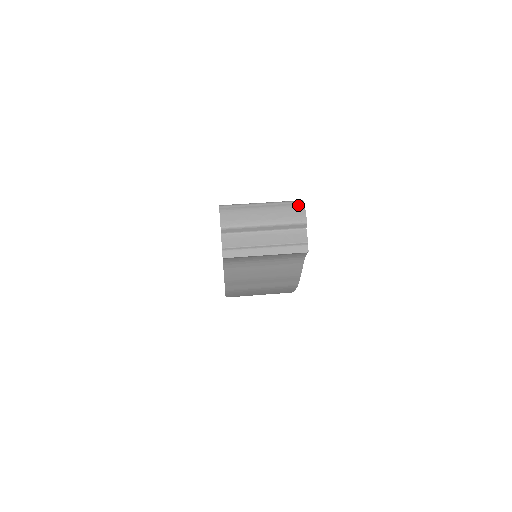
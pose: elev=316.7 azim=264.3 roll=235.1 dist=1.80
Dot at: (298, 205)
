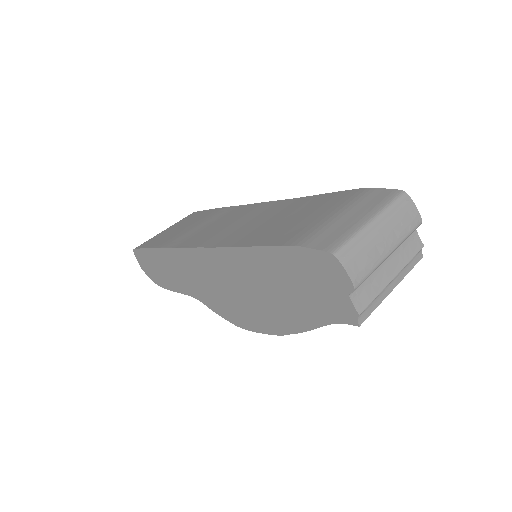
Dot at: (406, 202)
